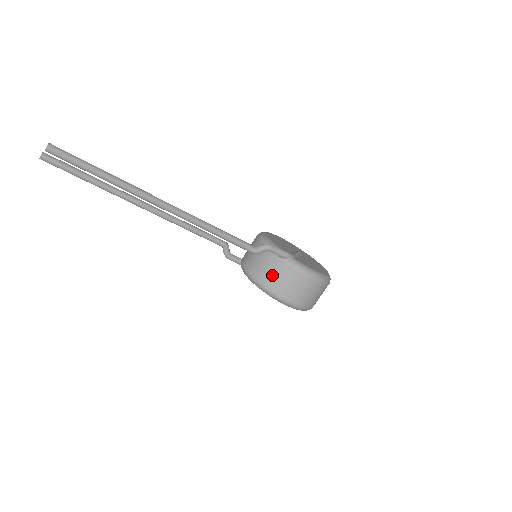
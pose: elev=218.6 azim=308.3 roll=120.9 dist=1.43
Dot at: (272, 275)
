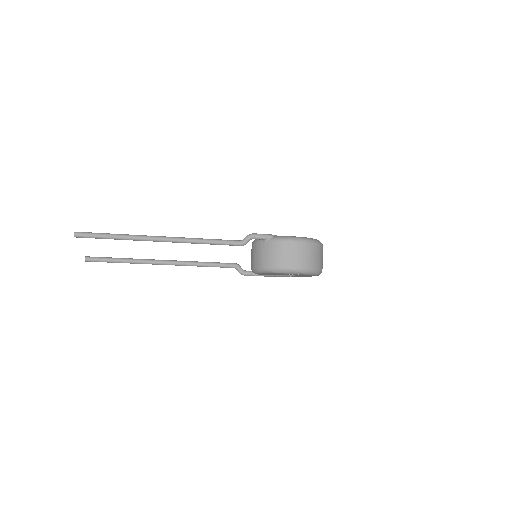
Dot at: (267, 256)
